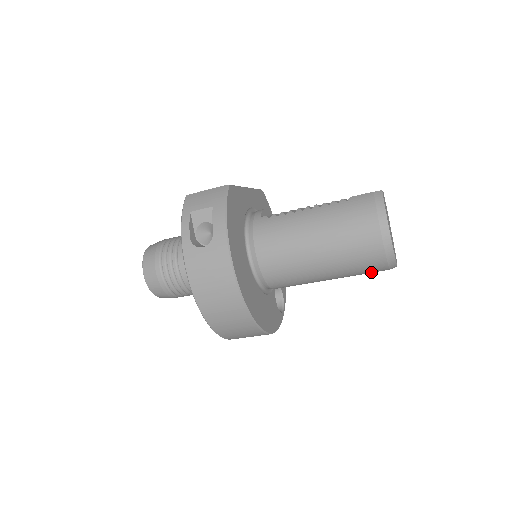
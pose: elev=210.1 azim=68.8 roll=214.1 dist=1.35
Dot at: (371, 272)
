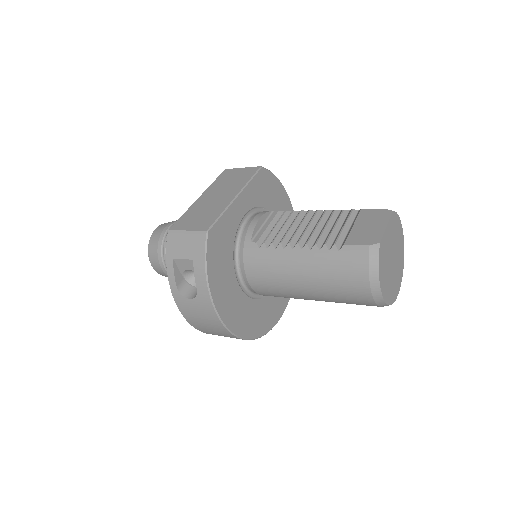
Dot at: occluded
